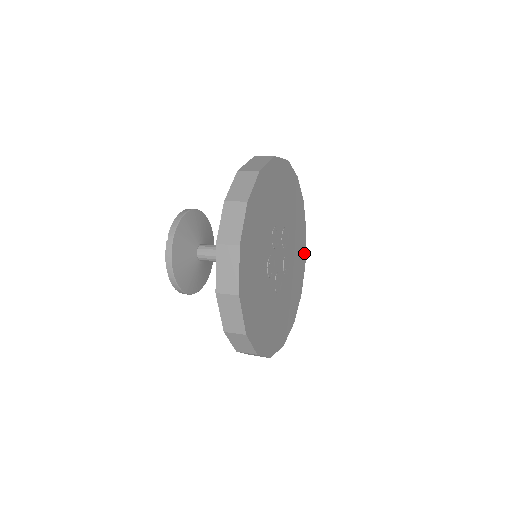
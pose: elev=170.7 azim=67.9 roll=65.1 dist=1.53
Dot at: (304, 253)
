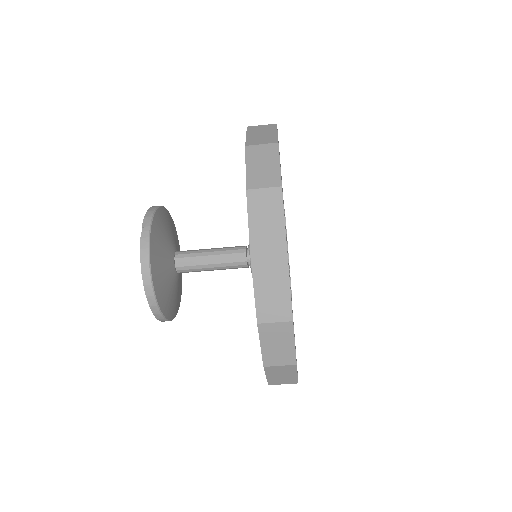
Dot at: occluded
